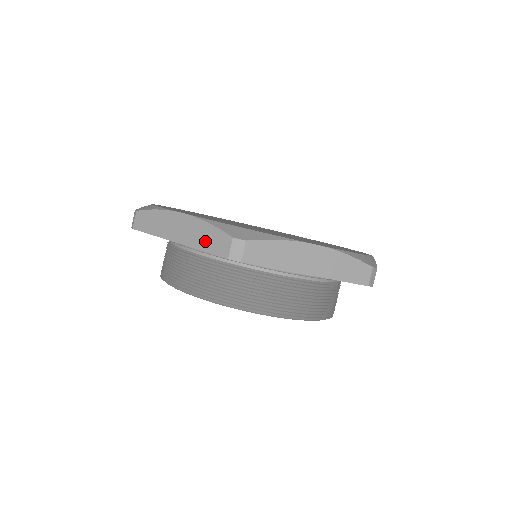
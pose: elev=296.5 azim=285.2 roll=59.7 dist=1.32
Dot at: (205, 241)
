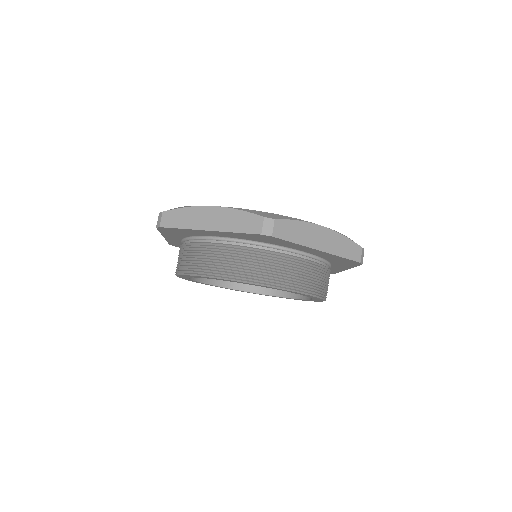
Dot at: (237, 224)
